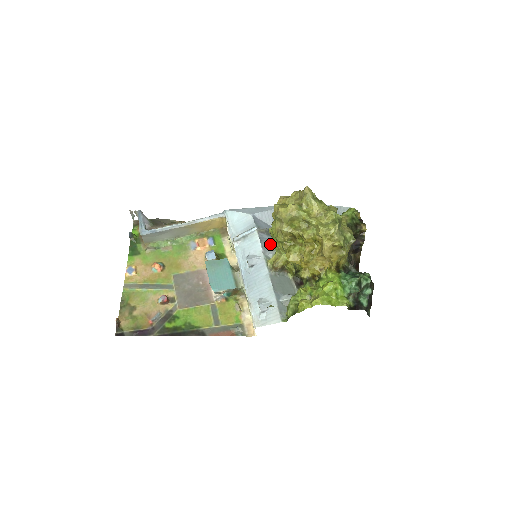
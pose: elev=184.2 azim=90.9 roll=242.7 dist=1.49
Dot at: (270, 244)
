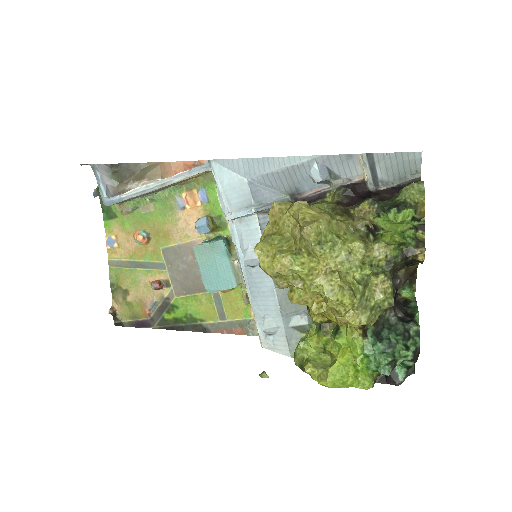
Dot at: occluded
